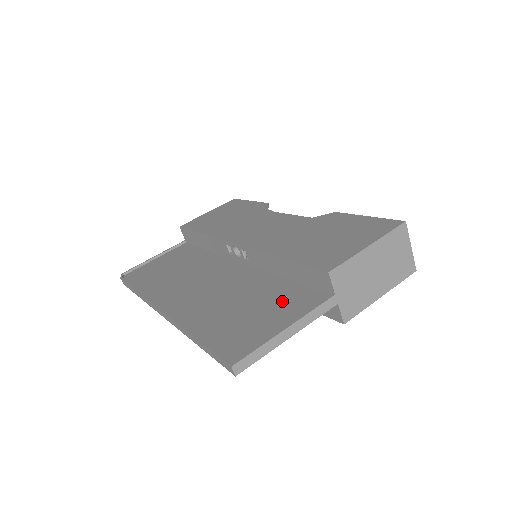
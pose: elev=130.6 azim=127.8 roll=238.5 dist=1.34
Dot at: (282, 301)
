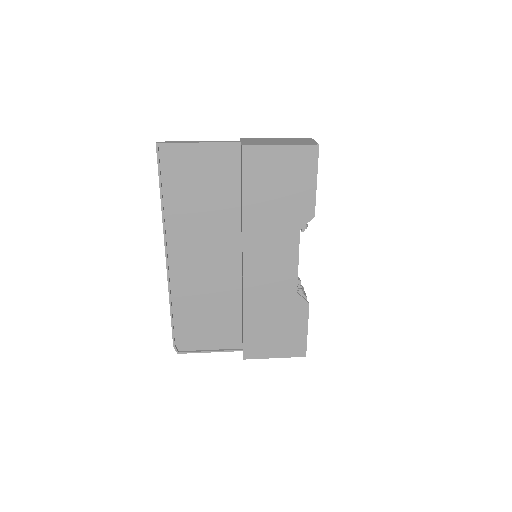
Dot at: (220, 174)
